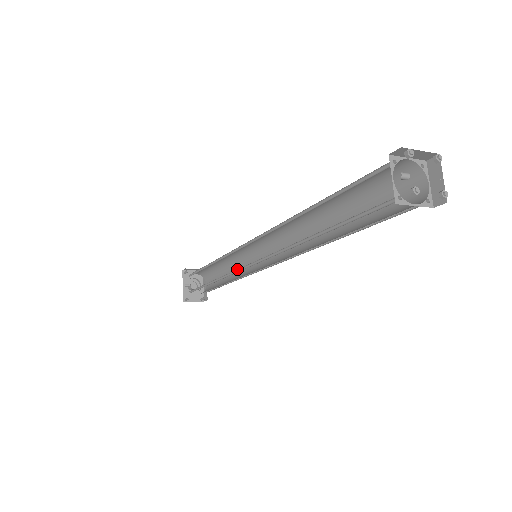
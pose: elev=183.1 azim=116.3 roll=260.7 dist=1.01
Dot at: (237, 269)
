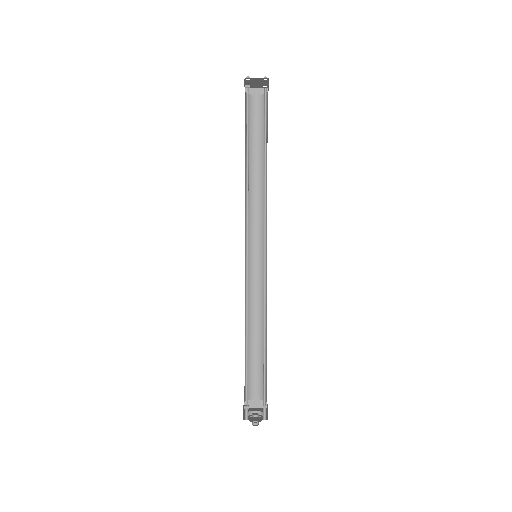
Dot at: (247, 274)
